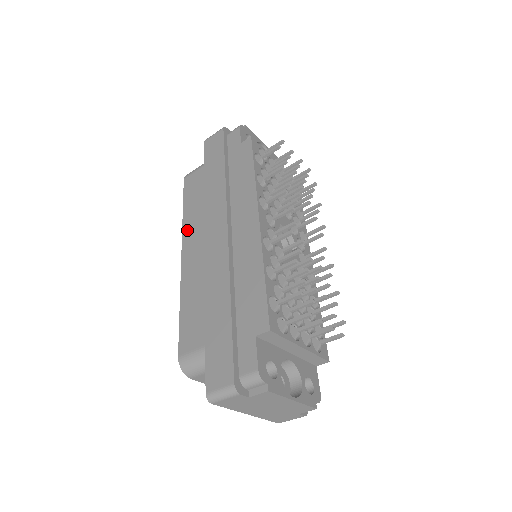
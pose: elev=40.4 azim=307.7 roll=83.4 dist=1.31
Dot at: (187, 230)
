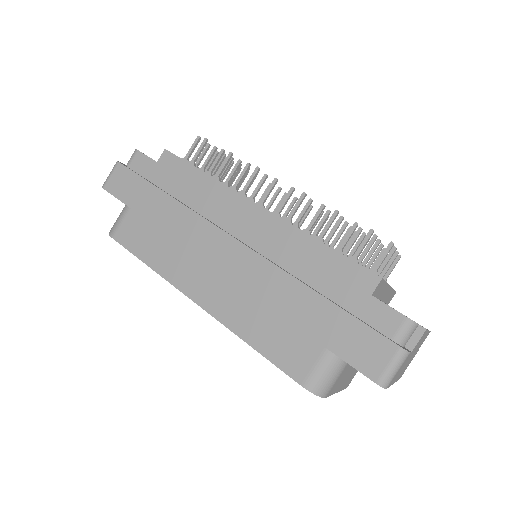
Dot at: (175, 276)
